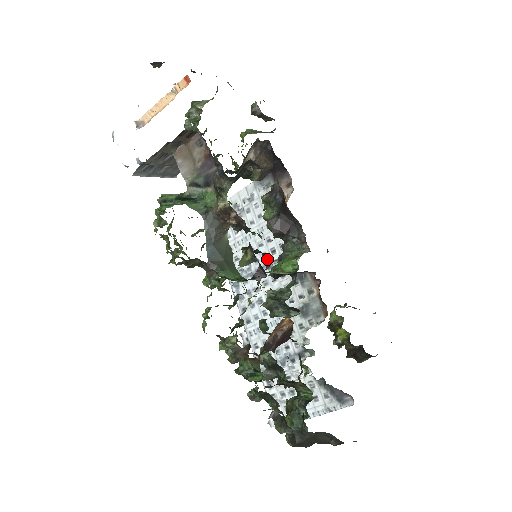
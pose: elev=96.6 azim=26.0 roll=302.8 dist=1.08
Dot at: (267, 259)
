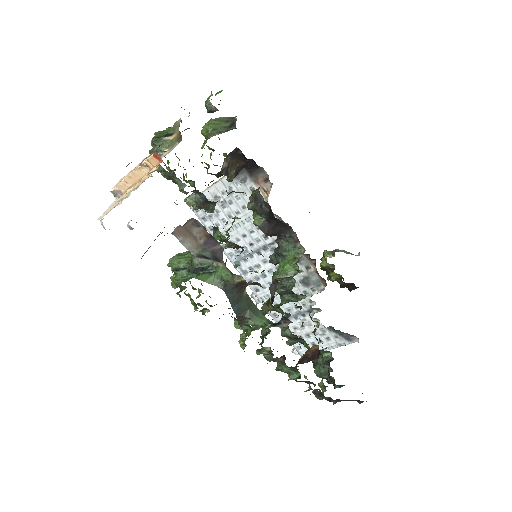
Dot at: (276, 280)
